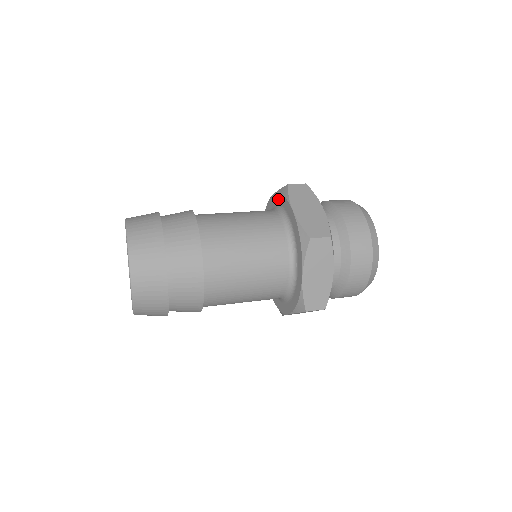
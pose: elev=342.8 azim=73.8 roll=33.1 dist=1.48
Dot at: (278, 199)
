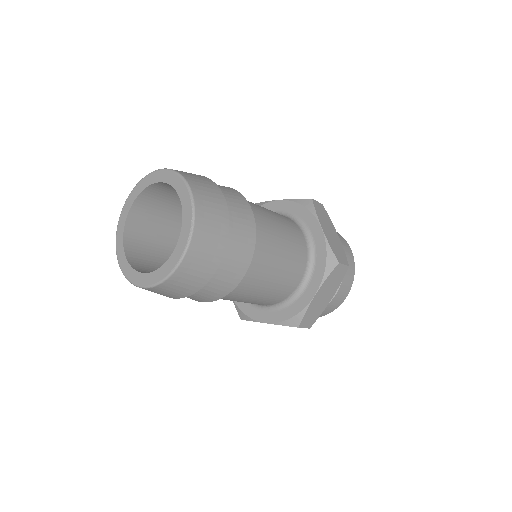
Dot at: (294, 208)
